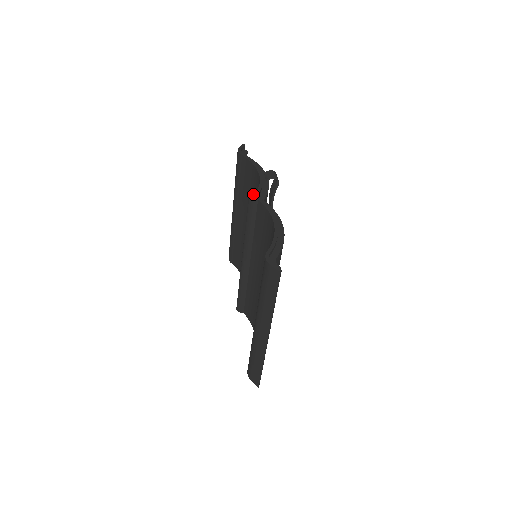
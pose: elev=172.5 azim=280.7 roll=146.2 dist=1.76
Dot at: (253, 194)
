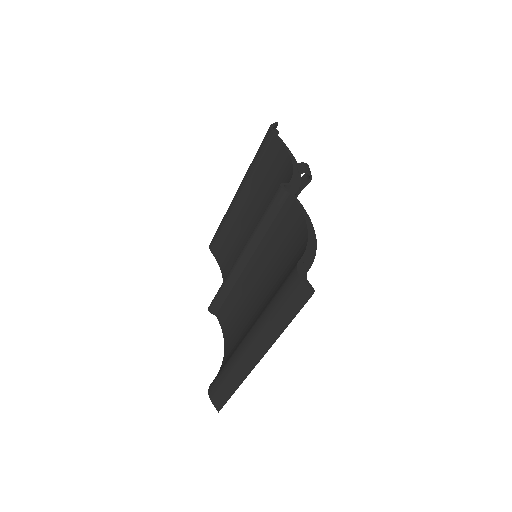
Dot at: (285, 184)
